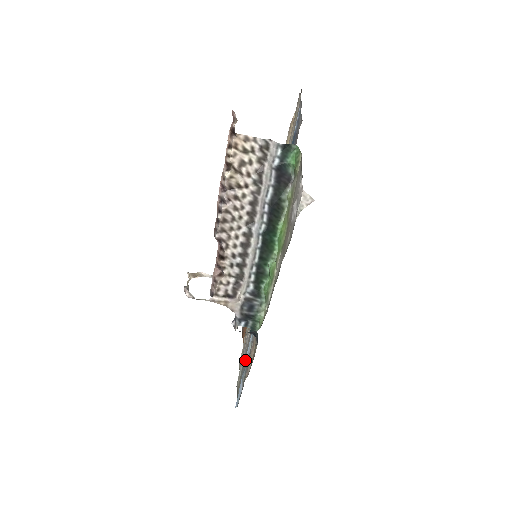
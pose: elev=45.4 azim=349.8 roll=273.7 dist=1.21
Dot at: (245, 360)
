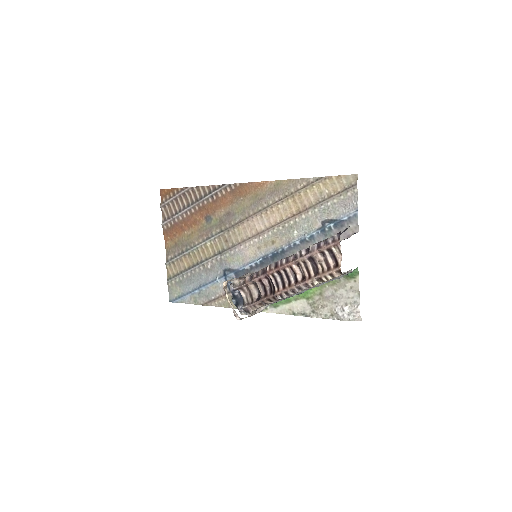
Dot at: (201, 289)
